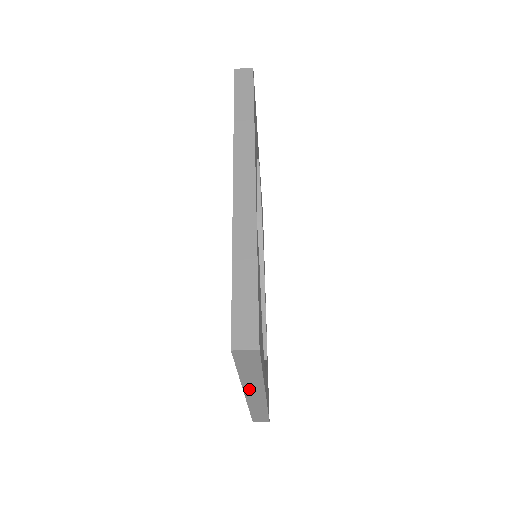
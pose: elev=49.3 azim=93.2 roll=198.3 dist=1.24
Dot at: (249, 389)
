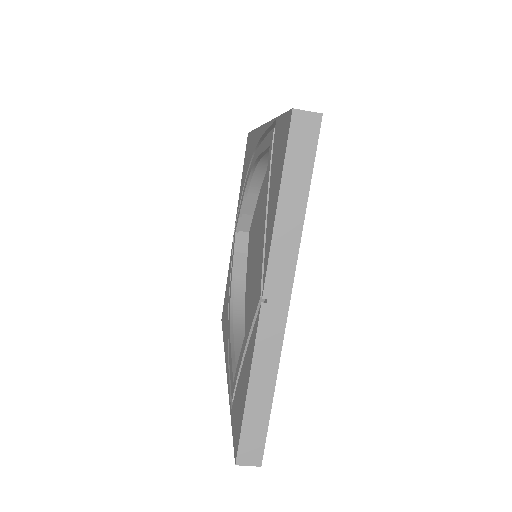
Dot at: (275, 270)
